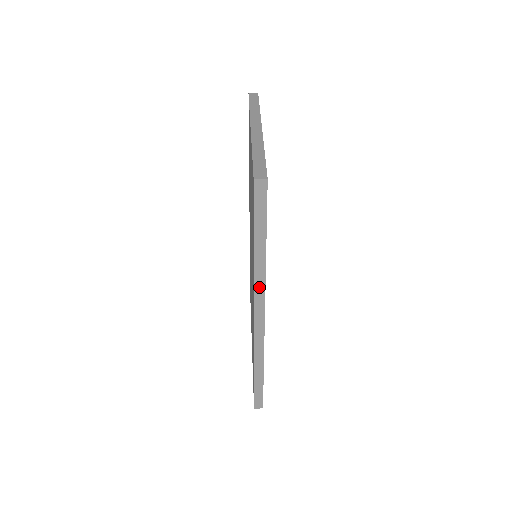
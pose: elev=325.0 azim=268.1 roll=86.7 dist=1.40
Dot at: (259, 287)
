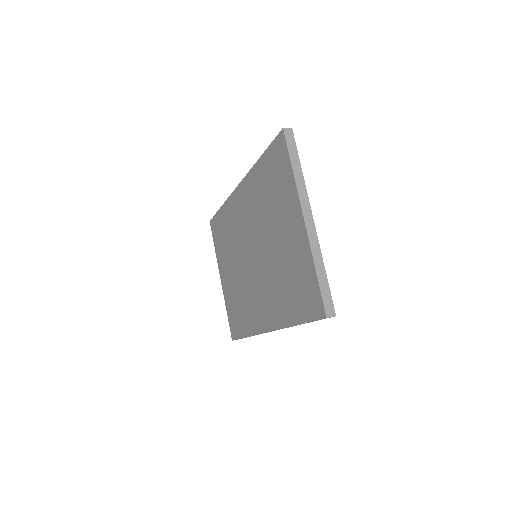
Dot at: occluded
